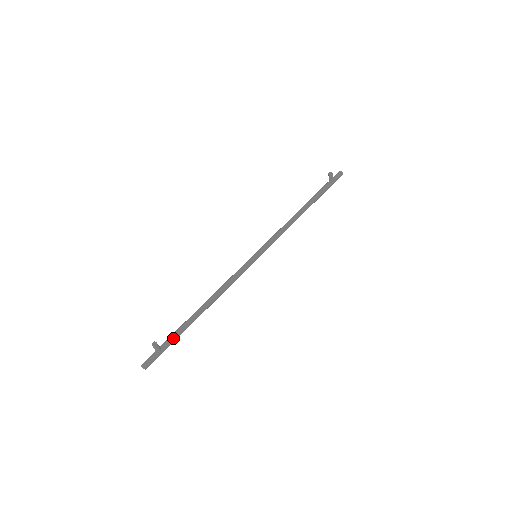
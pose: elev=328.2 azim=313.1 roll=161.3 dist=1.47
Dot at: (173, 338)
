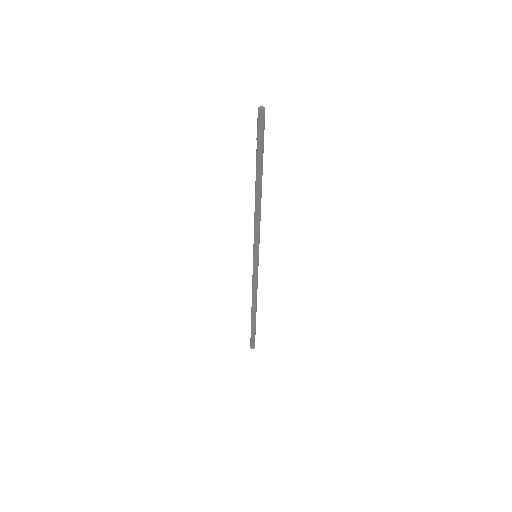
Dot at: (255, 331)
